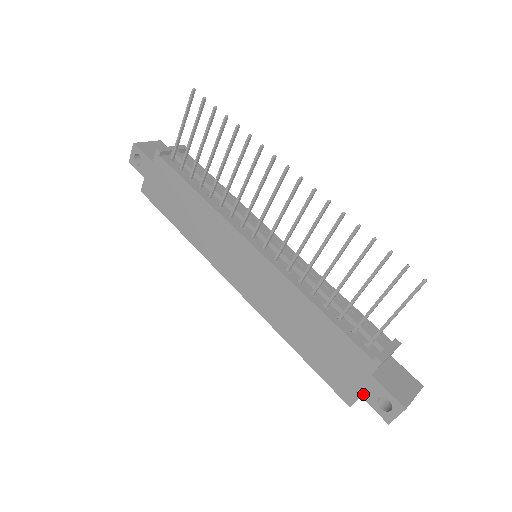
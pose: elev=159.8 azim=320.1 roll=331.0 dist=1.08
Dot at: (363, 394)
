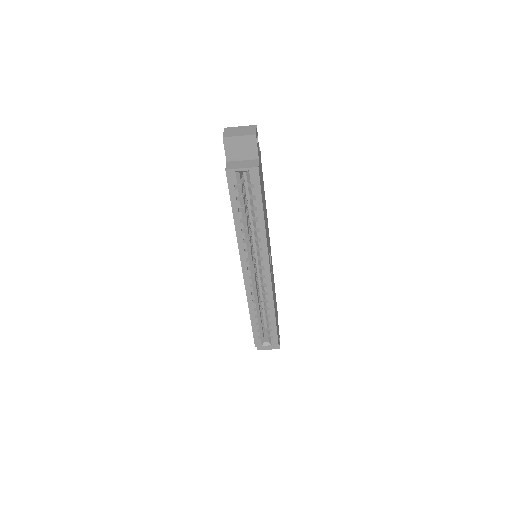
Dot at: (227, 160)
